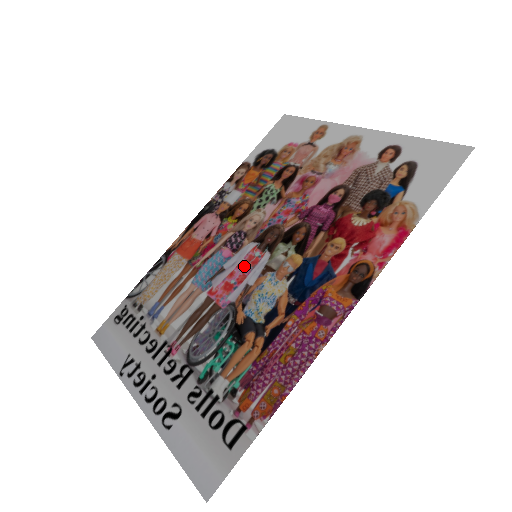
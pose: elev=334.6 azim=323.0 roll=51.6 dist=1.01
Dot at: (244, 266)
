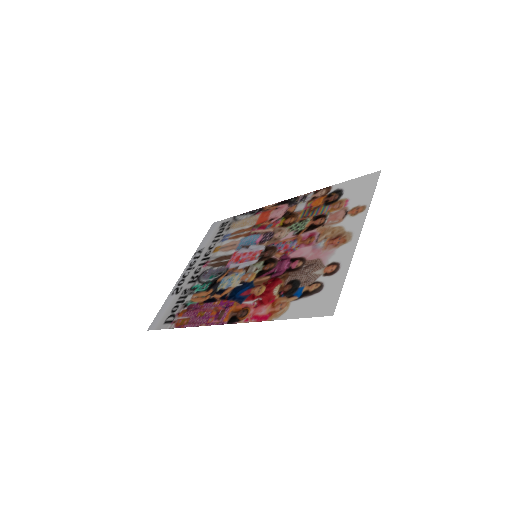
Dot at: (250, 256)
